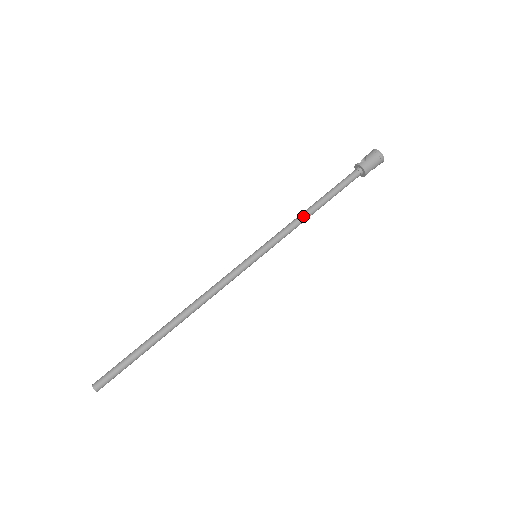
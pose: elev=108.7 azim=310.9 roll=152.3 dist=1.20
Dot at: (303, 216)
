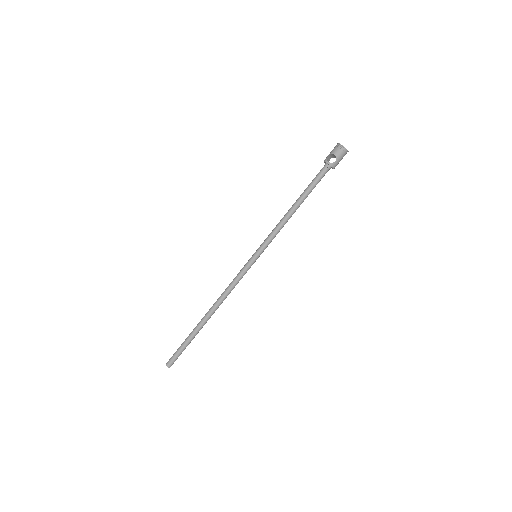
Dot at: (288, 219)
